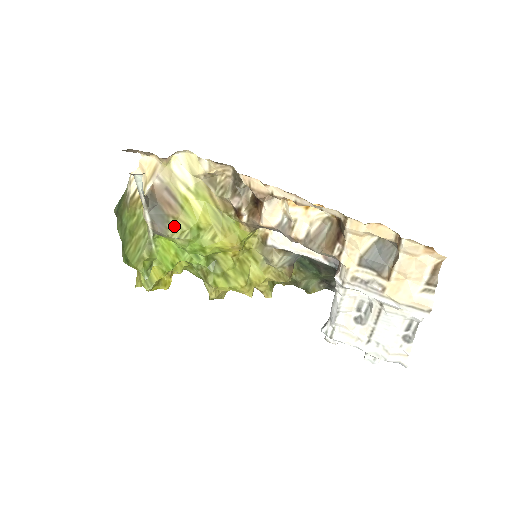
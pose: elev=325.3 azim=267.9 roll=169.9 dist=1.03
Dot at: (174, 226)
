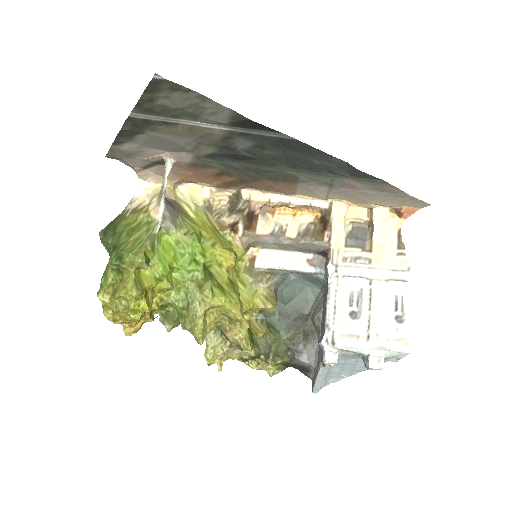
Dot at: (181, 224)
